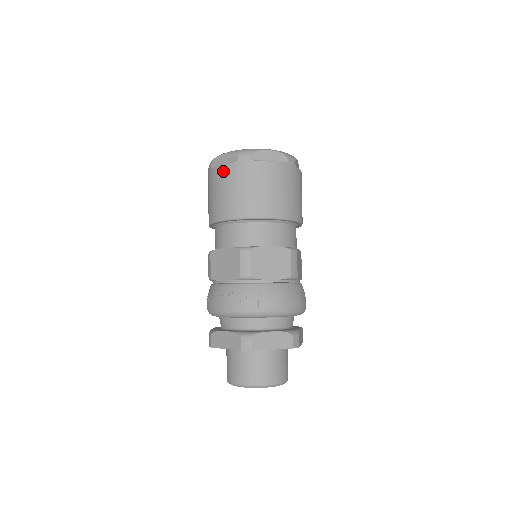
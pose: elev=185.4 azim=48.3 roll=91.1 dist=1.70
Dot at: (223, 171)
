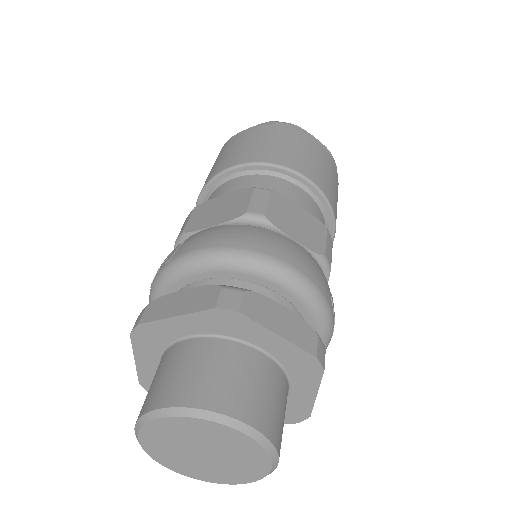
Dot at: occluded
